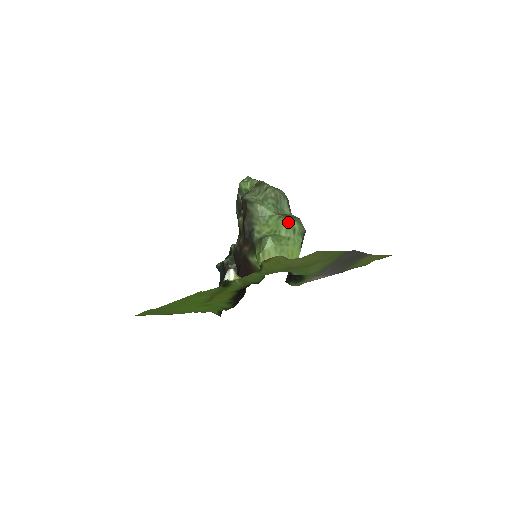
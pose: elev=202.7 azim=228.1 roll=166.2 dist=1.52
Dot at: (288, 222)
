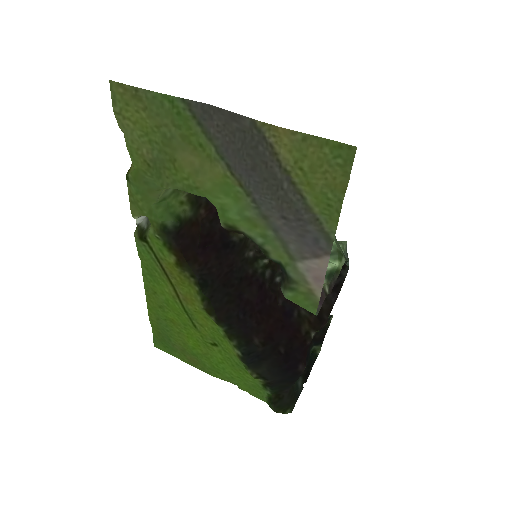
Dot at: occluded
